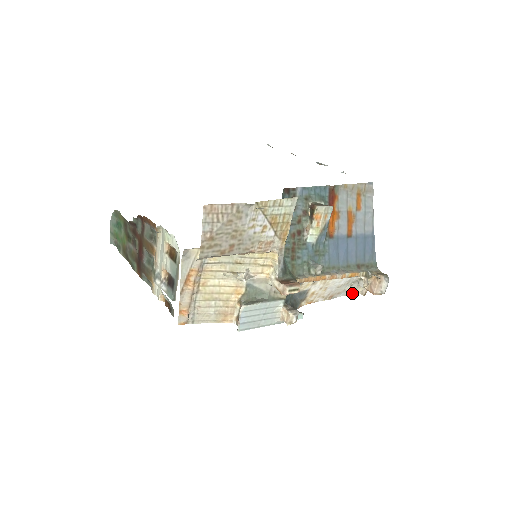
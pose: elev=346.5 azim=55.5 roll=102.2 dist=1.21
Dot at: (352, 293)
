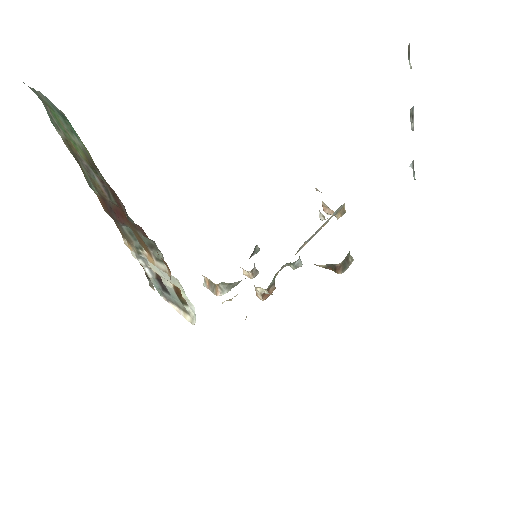
Dot at: occluded
